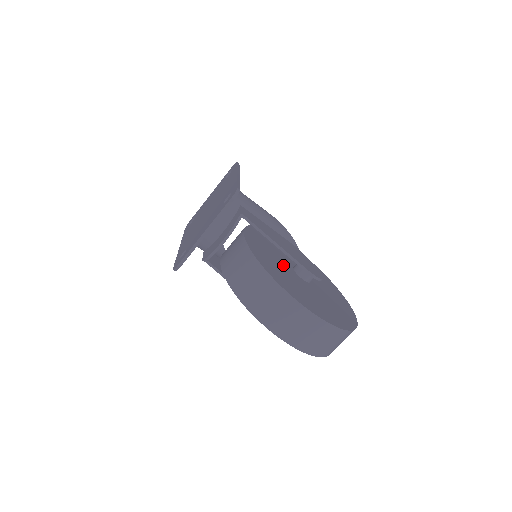
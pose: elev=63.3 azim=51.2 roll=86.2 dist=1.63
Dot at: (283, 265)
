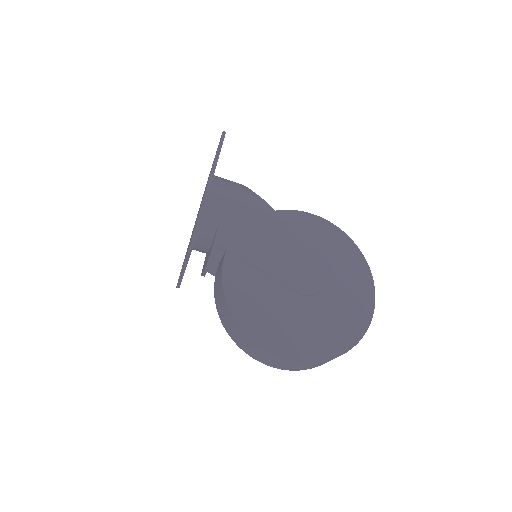
Dot at: (273, 284)
